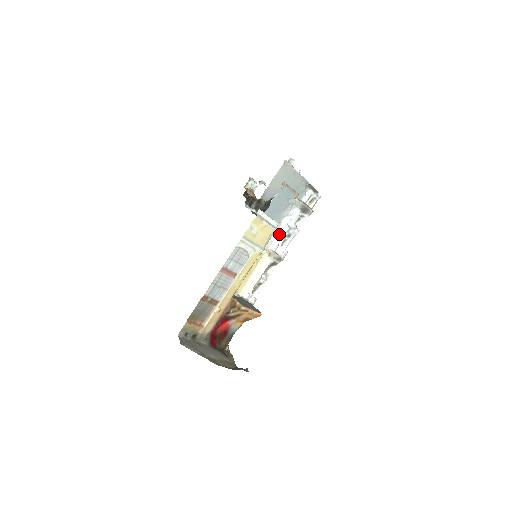
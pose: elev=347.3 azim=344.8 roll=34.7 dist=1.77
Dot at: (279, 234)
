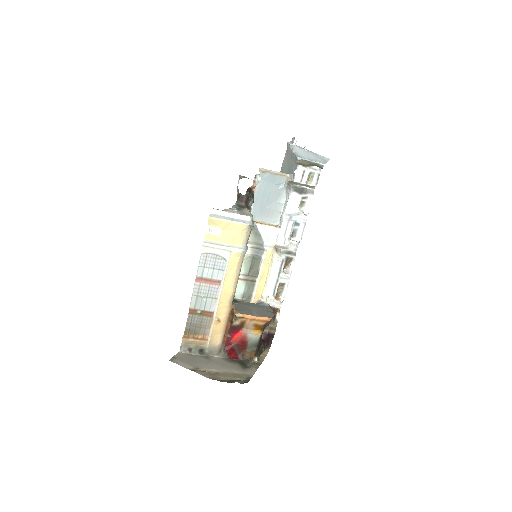
Dot at: (281, 225)
